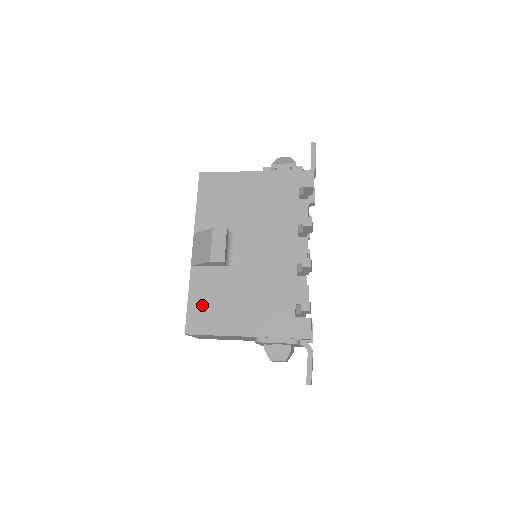
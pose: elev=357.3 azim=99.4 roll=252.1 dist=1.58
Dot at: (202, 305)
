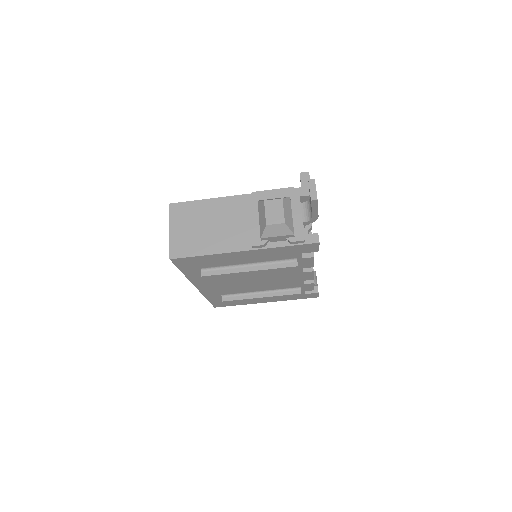
Dot at: occluded
